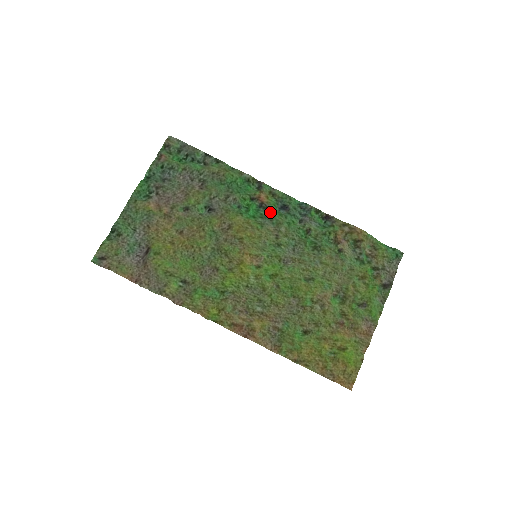
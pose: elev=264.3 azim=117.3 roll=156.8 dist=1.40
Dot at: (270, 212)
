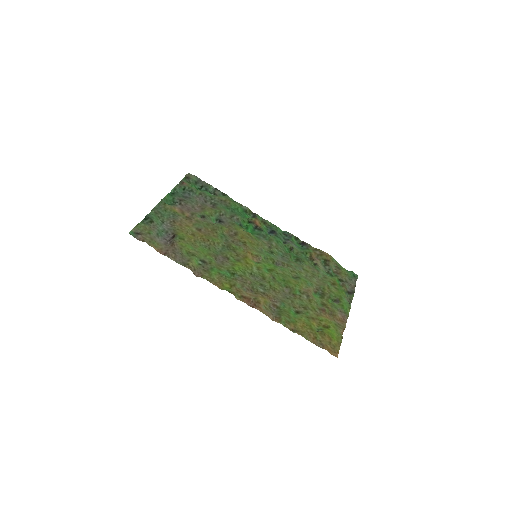
Dot at: (263, 232)
